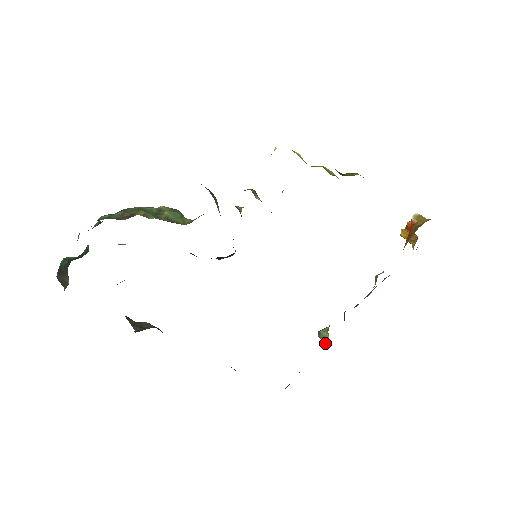
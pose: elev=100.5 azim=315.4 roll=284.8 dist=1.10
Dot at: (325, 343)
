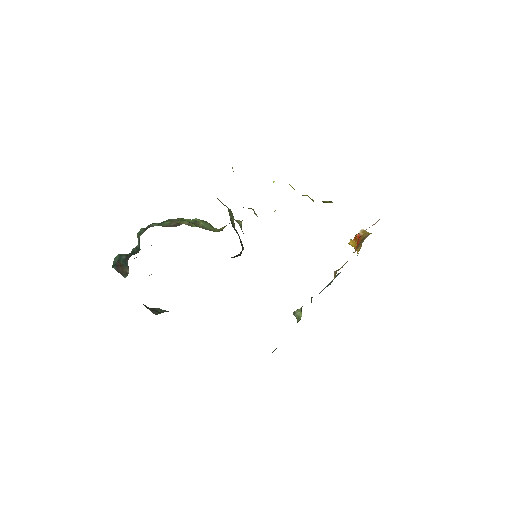
Dot at: (300, 319)
